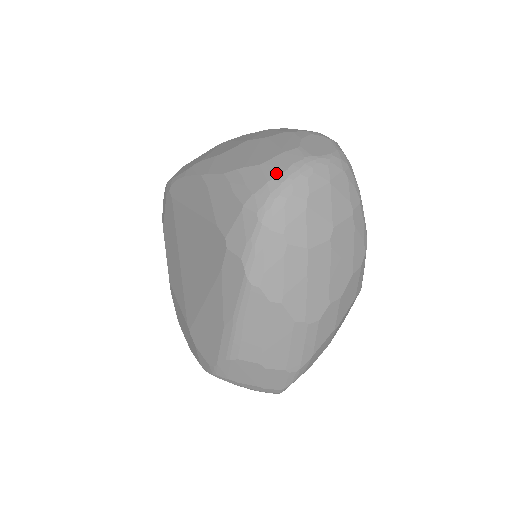
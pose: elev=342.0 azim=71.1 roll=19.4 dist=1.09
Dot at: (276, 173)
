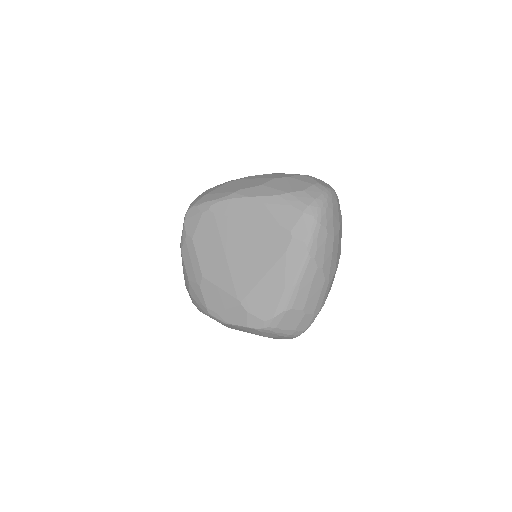
Dot at: (317, 195)
